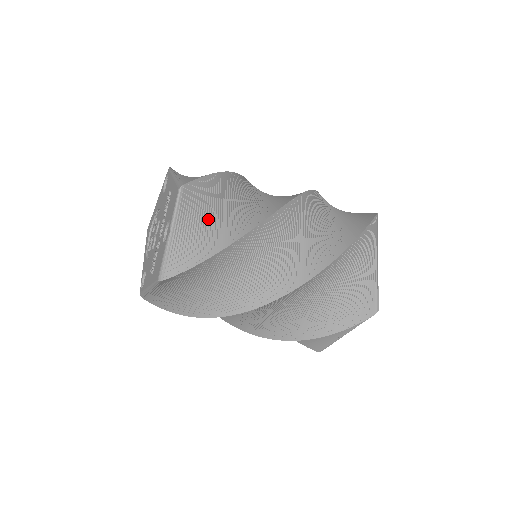
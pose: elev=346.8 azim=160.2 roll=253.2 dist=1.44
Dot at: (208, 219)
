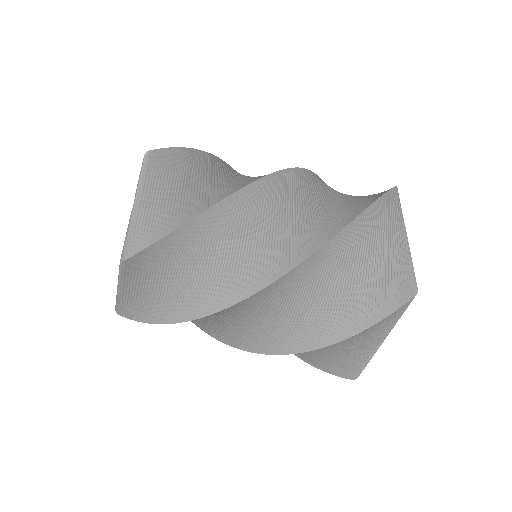
Dot at: (182, 189)
